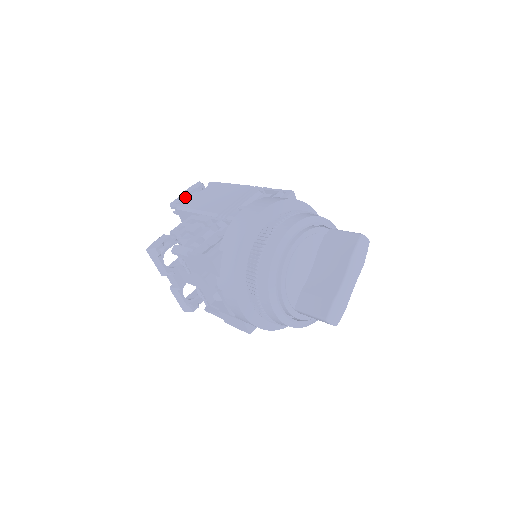
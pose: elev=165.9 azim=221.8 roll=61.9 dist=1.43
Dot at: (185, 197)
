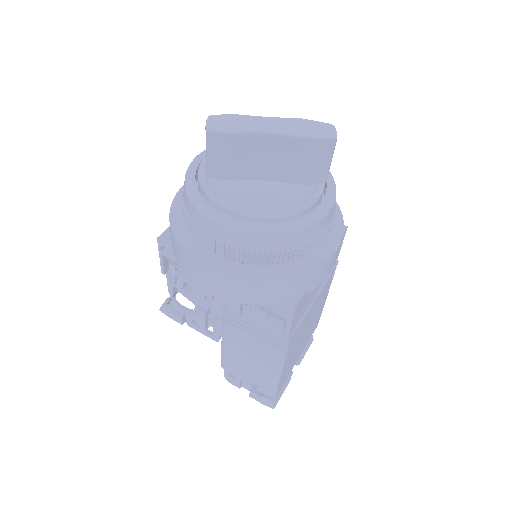
Dot at: occluded
